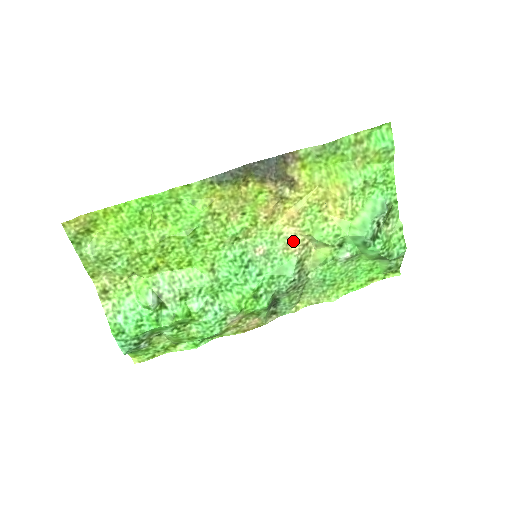
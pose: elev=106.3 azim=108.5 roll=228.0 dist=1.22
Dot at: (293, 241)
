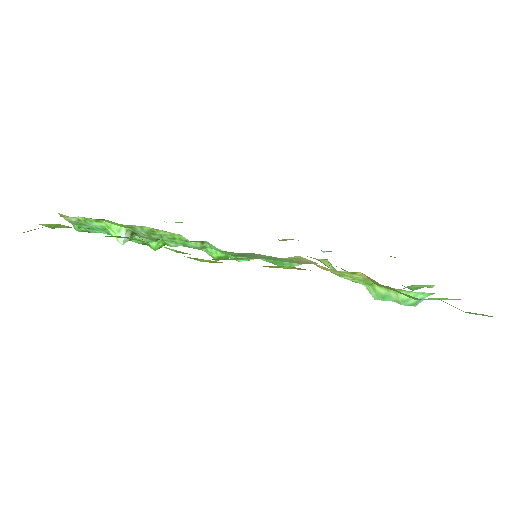
Dot at: (306, 262)
